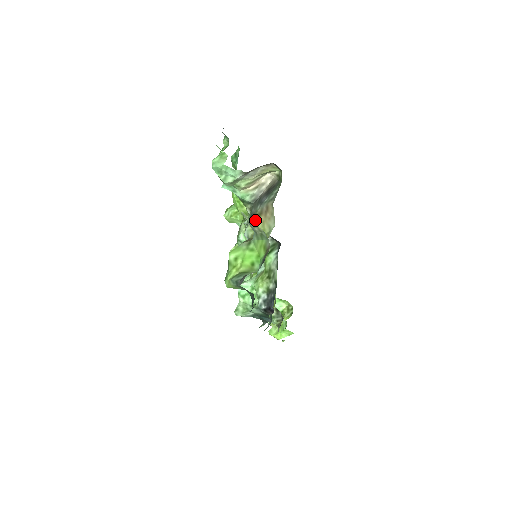
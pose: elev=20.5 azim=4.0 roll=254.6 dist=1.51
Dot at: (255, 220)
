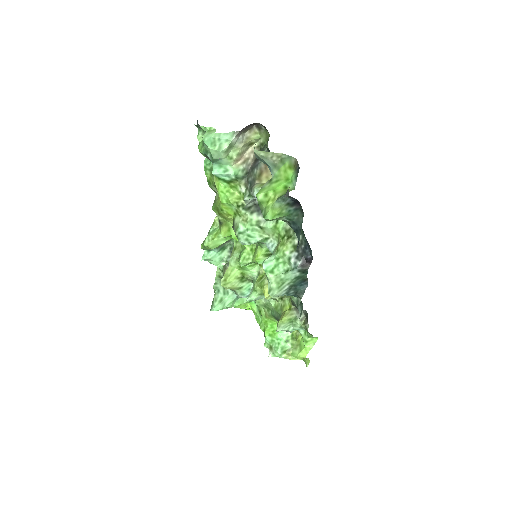
Dot at: (258, 182)
